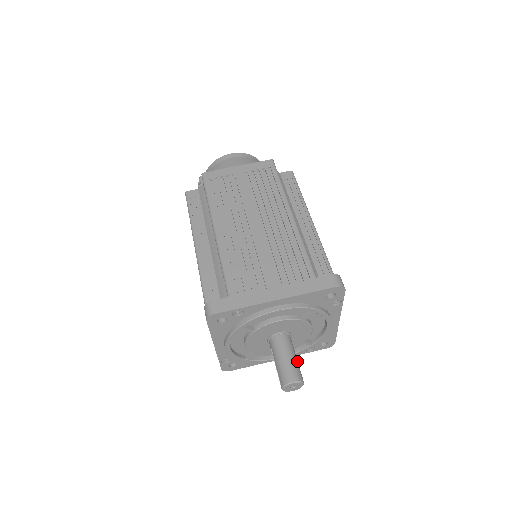
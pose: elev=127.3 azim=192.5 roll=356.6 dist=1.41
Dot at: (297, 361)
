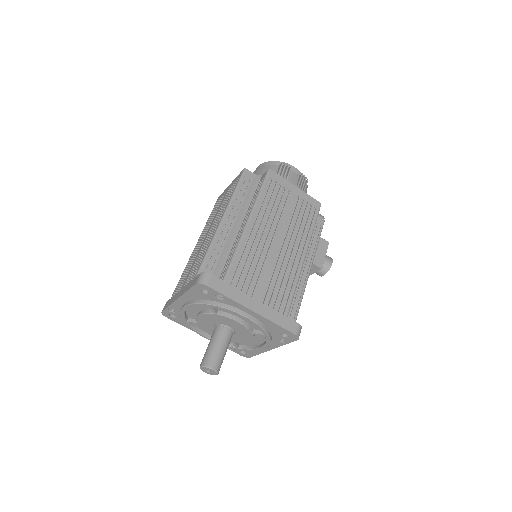
Dot at: (216, 349)
